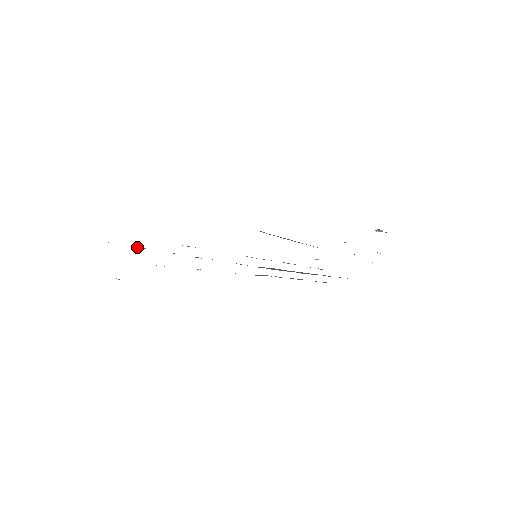
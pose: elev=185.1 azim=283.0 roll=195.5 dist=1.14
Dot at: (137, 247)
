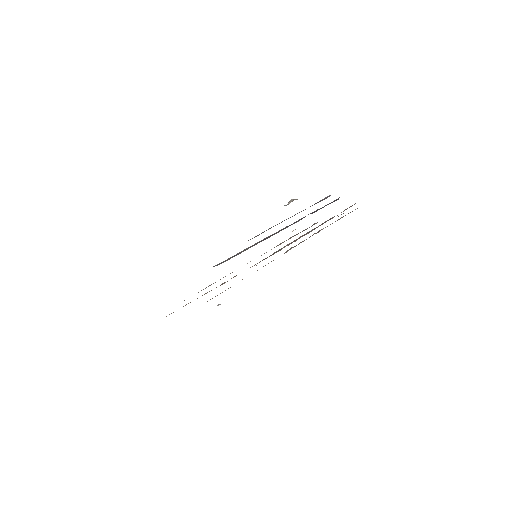
Dot at: (185, 305)
